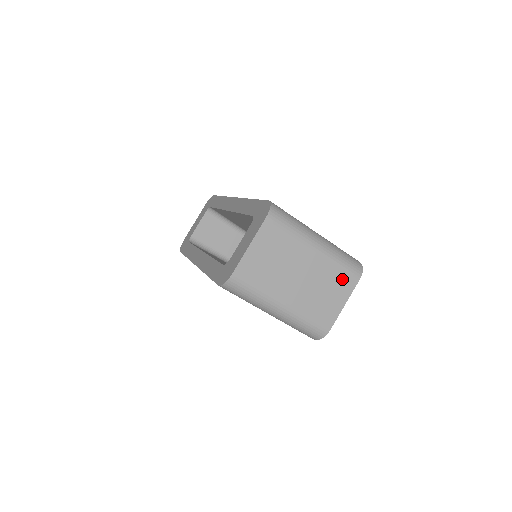
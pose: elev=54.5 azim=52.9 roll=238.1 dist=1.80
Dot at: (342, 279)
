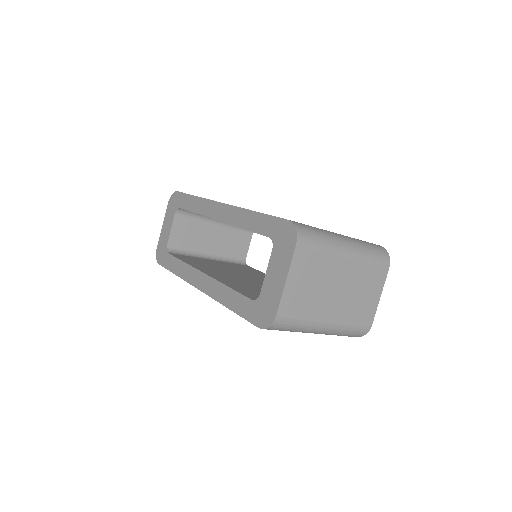
Dot at: (374, 274)
